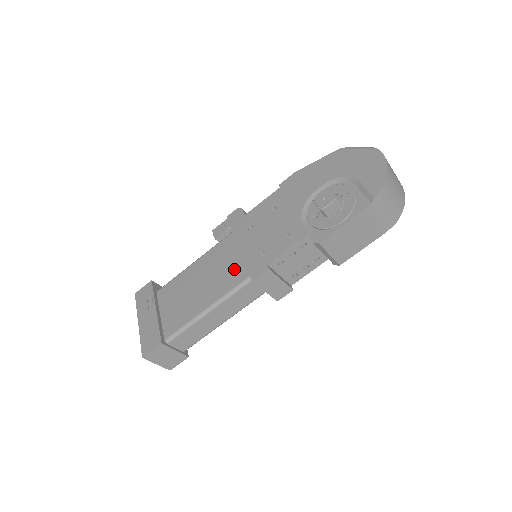
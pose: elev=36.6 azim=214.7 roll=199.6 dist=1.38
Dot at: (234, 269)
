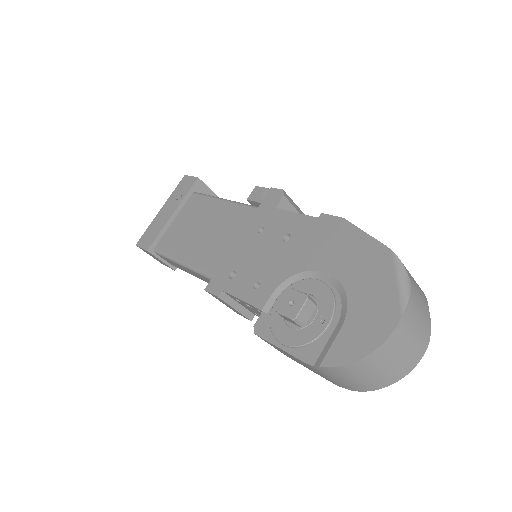
Dot at: (222, 253)
